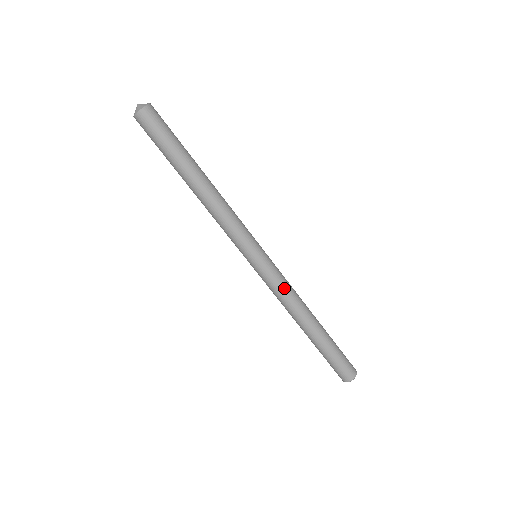
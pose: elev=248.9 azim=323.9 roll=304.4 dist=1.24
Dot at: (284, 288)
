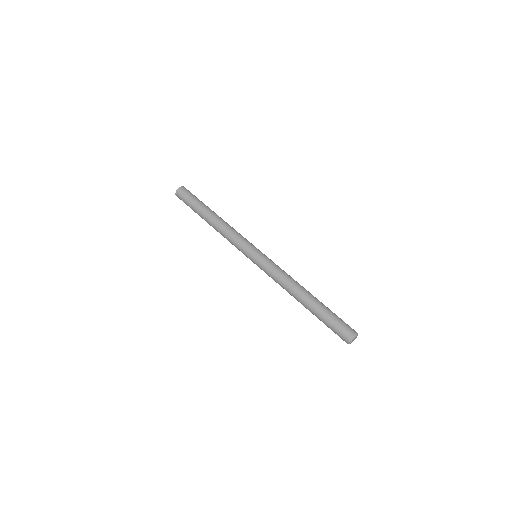
Dot at: (281, 269)
